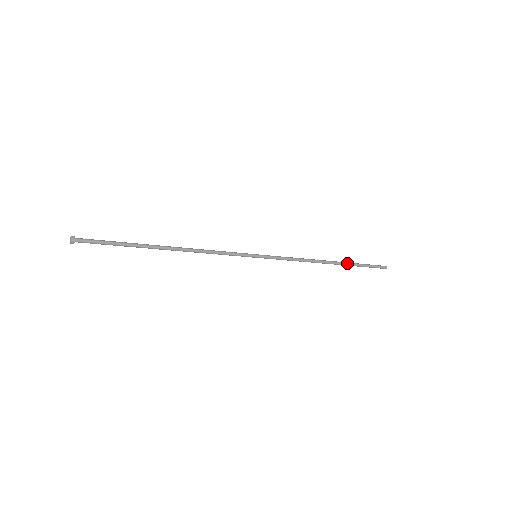
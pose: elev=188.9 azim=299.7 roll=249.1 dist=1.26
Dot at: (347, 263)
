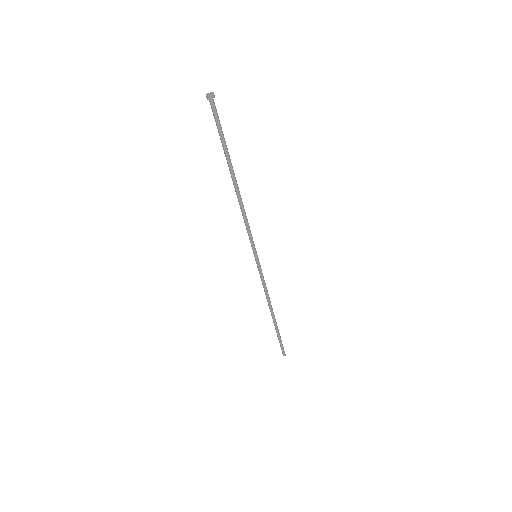
Dot at: occluded
